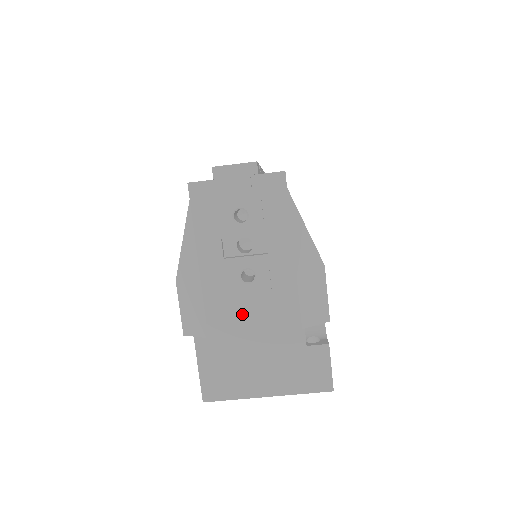
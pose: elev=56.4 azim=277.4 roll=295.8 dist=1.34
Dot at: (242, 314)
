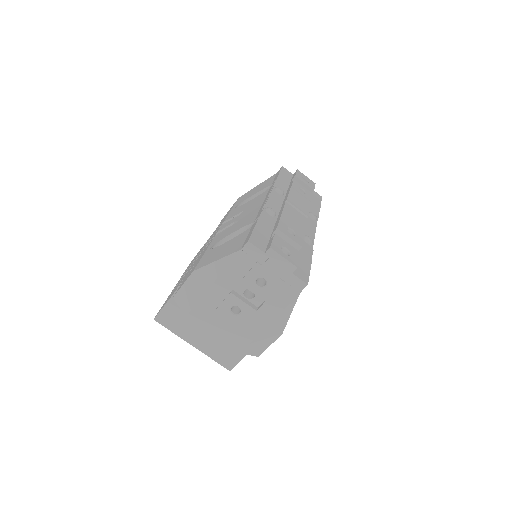
Dot at: (215, 322)
